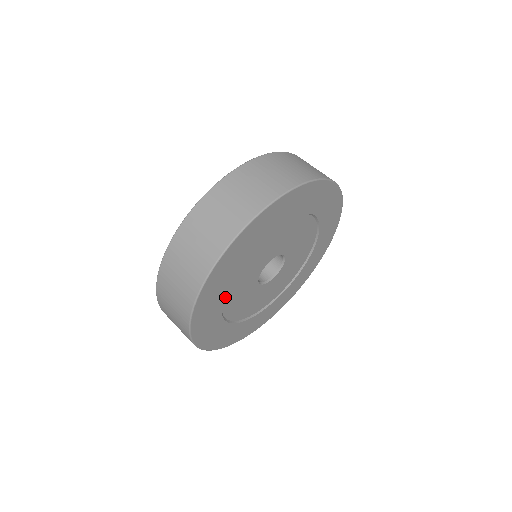
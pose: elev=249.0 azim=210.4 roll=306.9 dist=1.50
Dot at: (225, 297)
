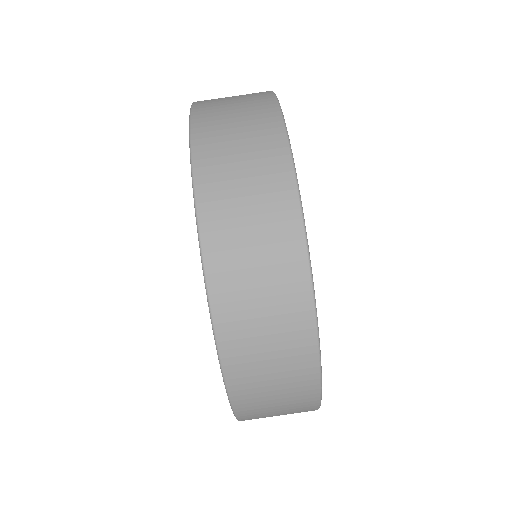
Dot at: occluded
